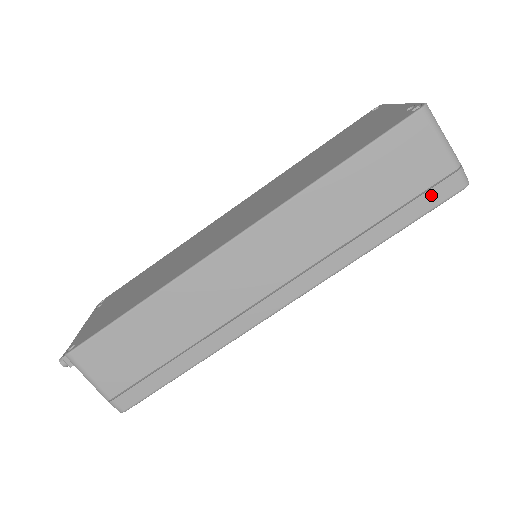
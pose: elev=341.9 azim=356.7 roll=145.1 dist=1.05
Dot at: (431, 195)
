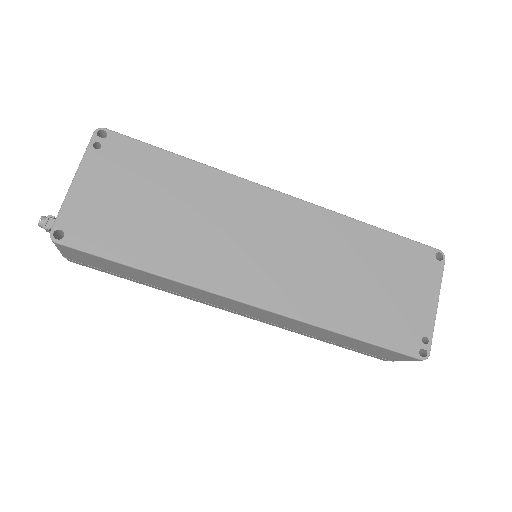
Dot at: (368, 354)
